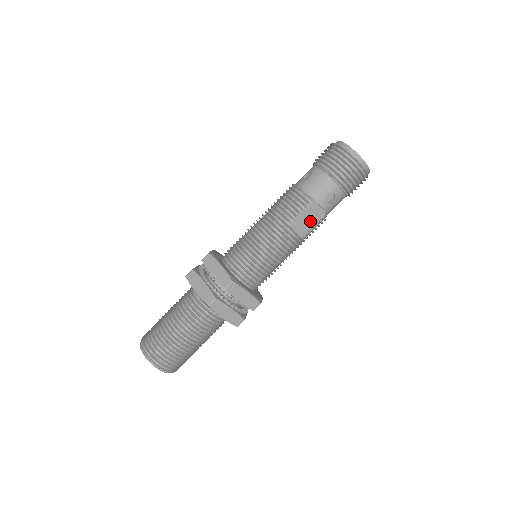
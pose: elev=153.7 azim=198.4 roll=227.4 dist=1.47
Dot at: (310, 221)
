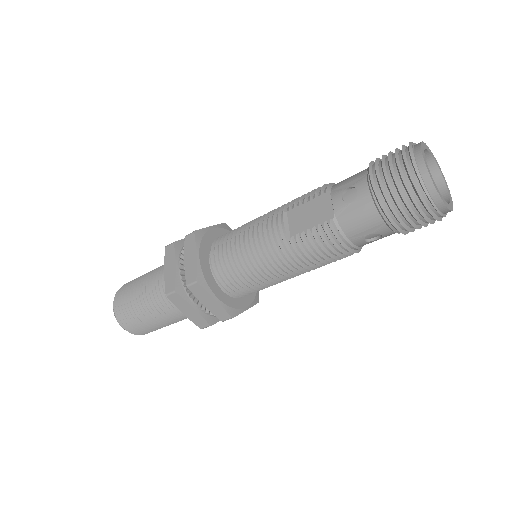
Dot at: (311, 219)
